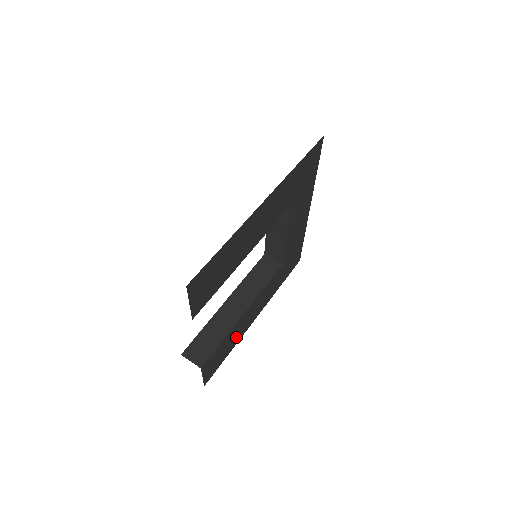
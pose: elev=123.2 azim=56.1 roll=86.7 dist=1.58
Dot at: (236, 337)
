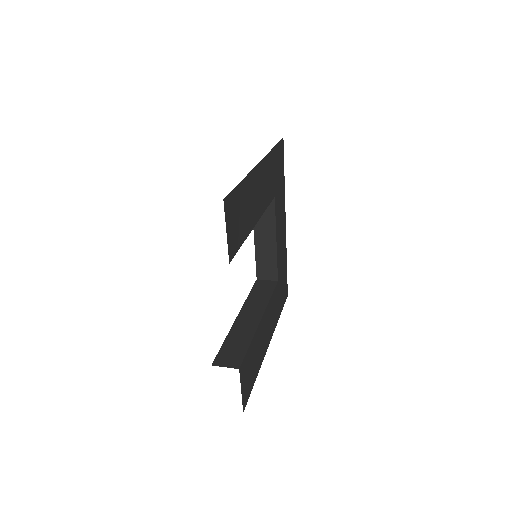
Dot at: (258, 355)
